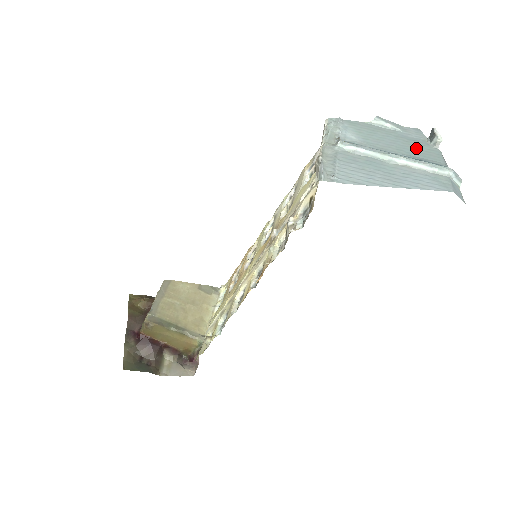
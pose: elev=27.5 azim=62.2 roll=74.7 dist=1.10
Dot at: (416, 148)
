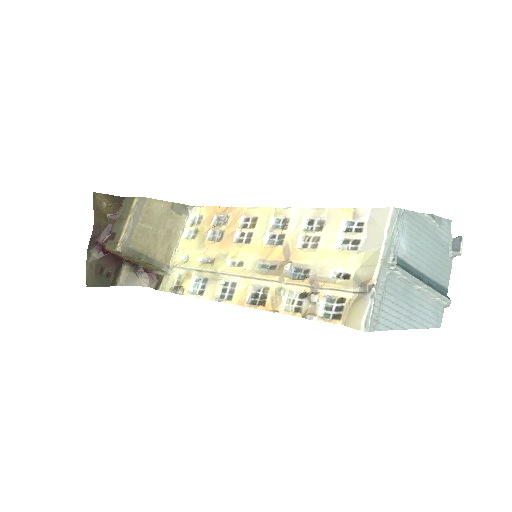
Dot at: (439, 260)
